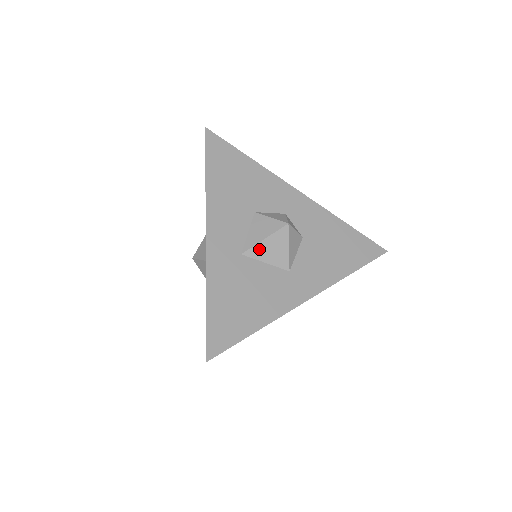
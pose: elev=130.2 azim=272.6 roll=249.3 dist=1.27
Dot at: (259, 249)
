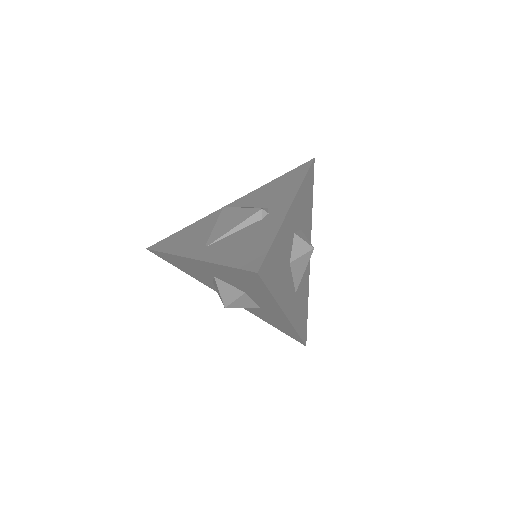
Dot at: (301, 278)
